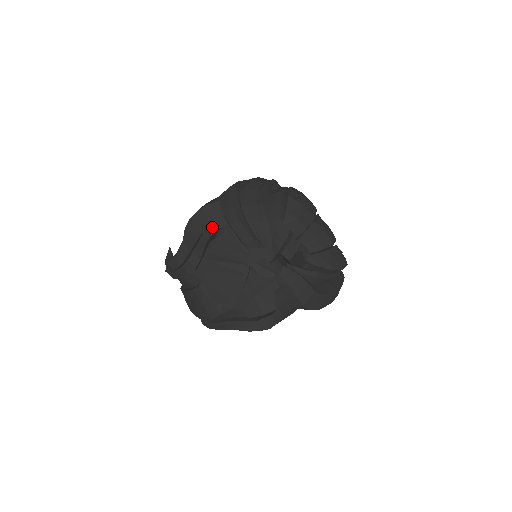
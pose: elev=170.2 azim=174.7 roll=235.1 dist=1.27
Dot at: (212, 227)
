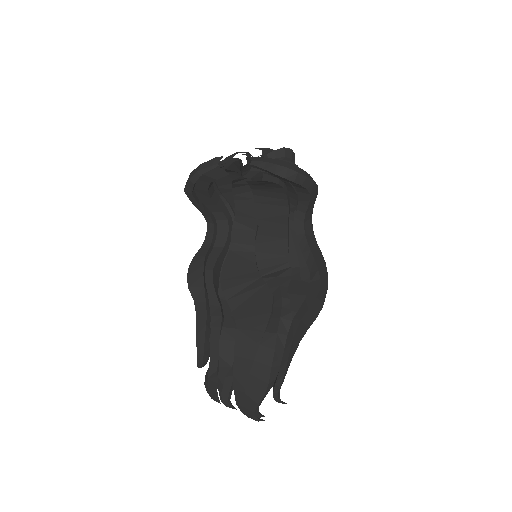
Dot at: (208, 270)
